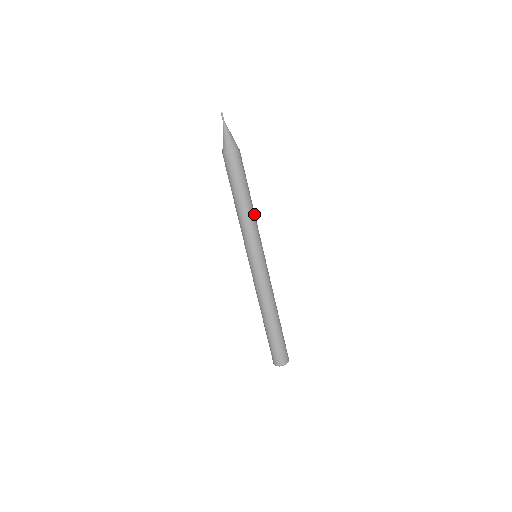
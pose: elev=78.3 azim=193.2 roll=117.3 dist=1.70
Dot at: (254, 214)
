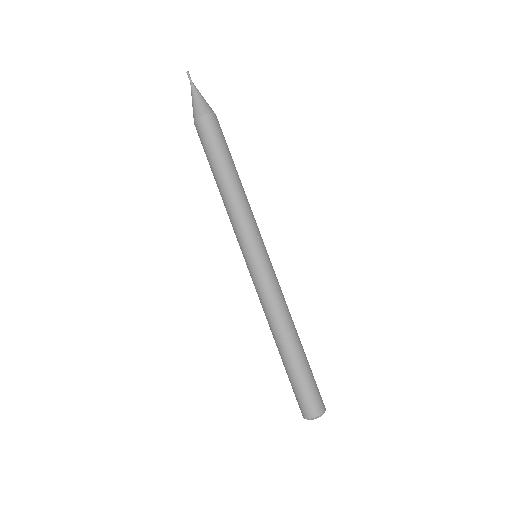
Dot at: (241, 197)
